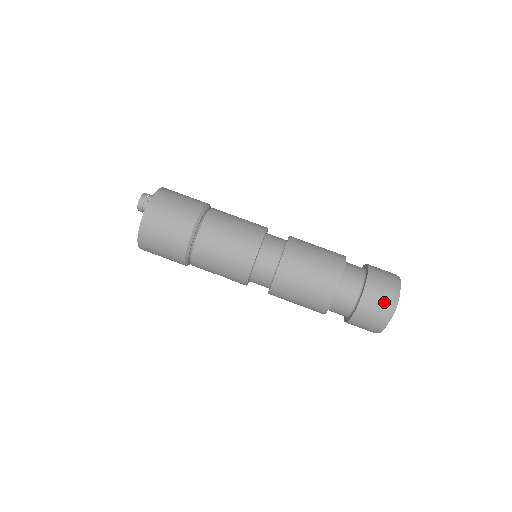
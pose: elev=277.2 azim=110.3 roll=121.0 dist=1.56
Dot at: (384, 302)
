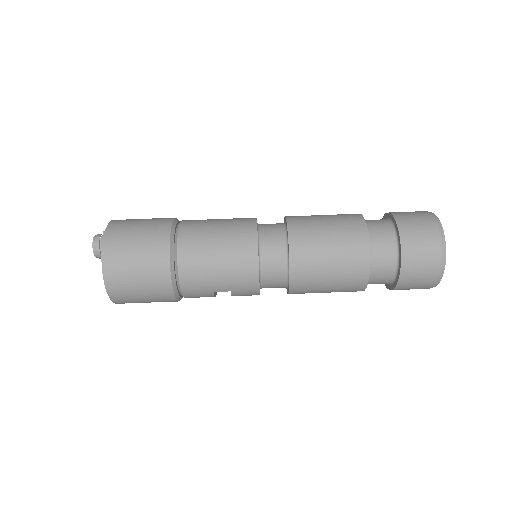
Dot at: (428, 233)
